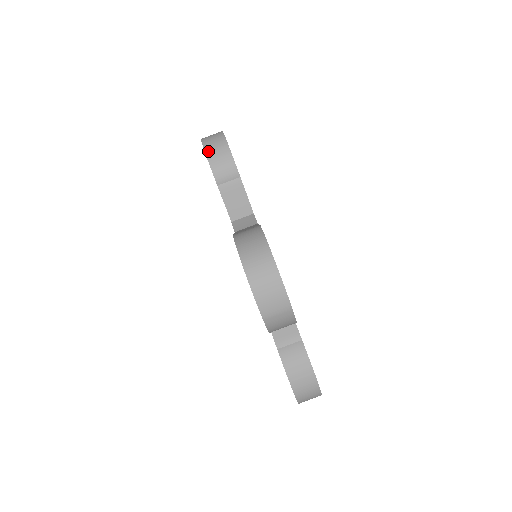
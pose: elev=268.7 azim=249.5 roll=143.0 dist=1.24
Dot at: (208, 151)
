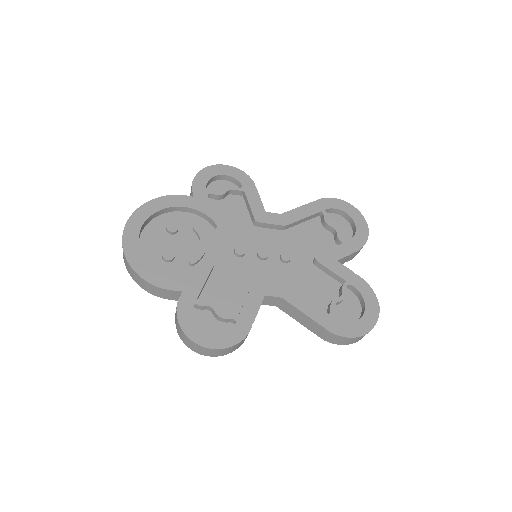
Dot at: occluded
